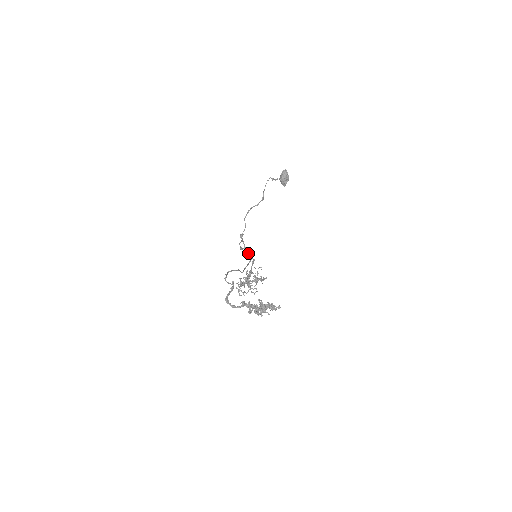
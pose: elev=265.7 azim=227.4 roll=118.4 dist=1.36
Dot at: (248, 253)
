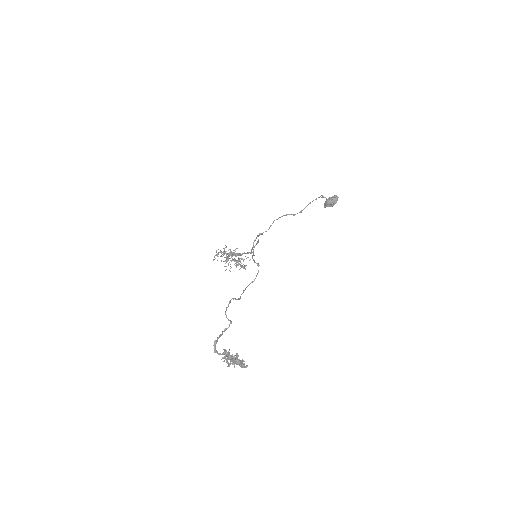
Dot at: (252, 248)
